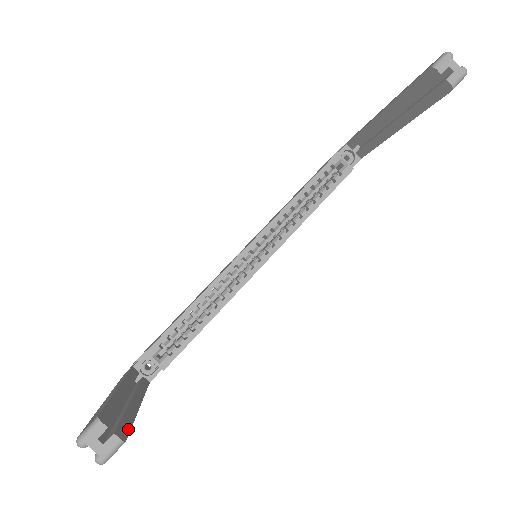
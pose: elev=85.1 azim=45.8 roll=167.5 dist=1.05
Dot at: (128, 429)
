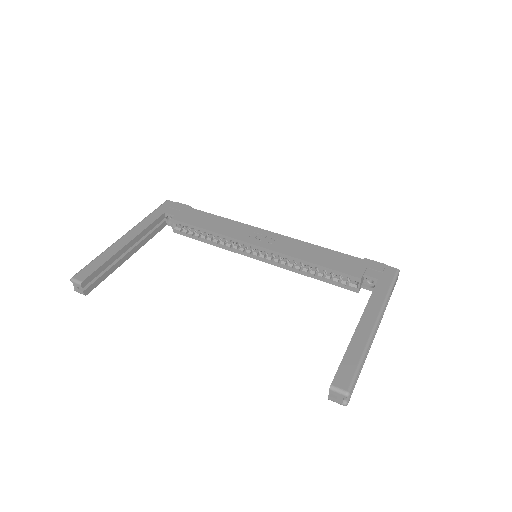
Dot at: (97, 284)
